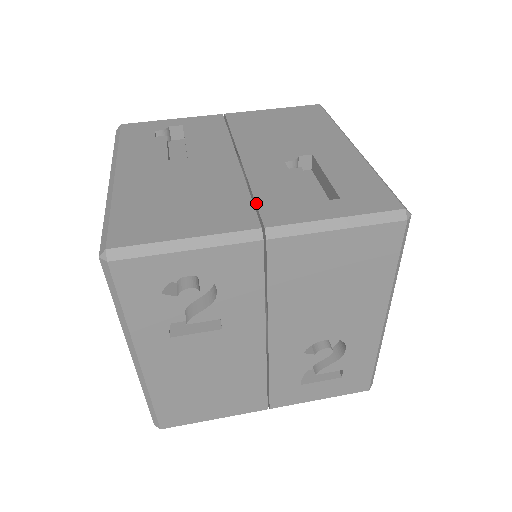
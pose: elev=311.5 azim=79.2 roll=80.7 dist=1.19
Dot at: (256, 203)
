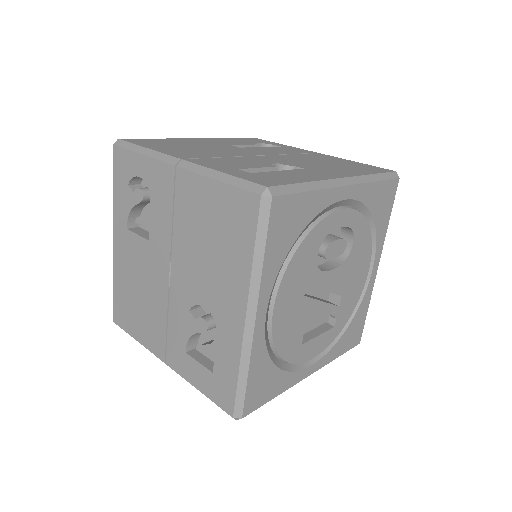
Dot at: (209, 158)
